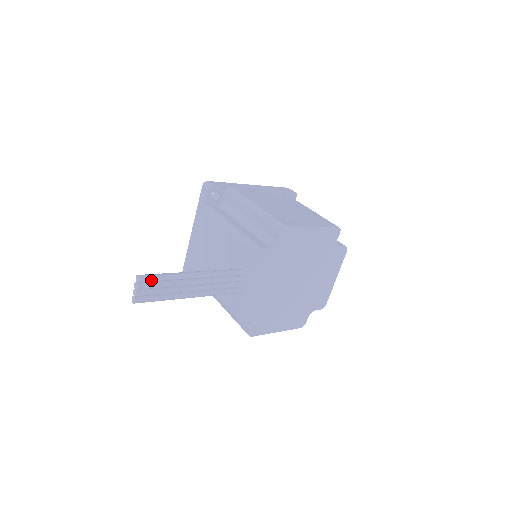
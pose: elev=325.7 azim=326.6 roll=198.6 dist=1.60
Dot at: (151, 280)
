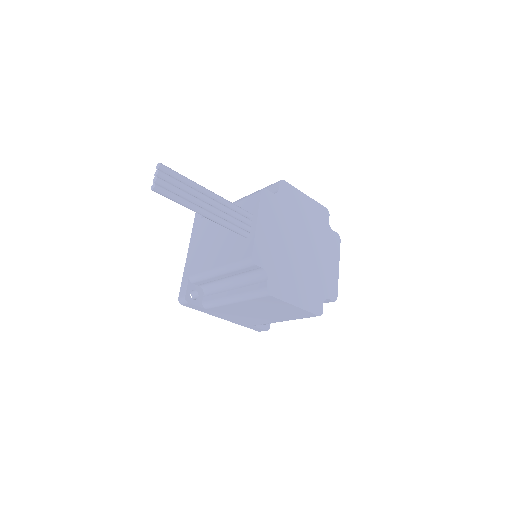
Dot at: (171, 171)
